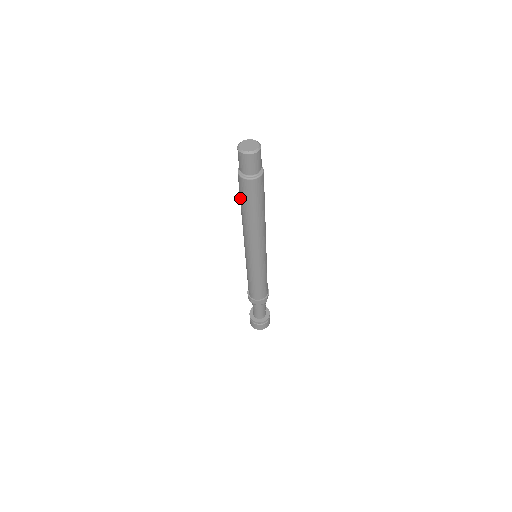
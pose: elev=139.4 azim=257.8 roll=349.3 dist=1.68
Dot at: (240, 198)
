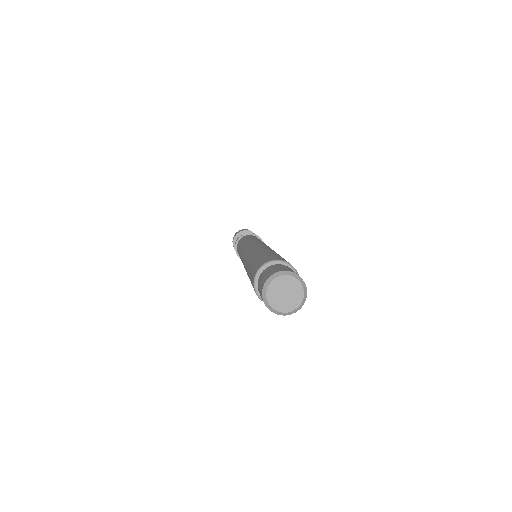
Dot at: occluded
